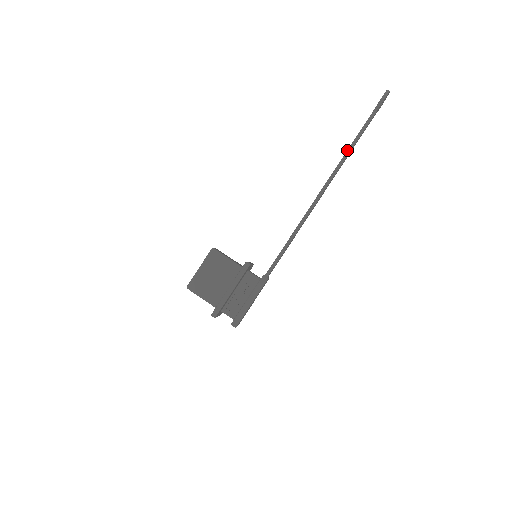
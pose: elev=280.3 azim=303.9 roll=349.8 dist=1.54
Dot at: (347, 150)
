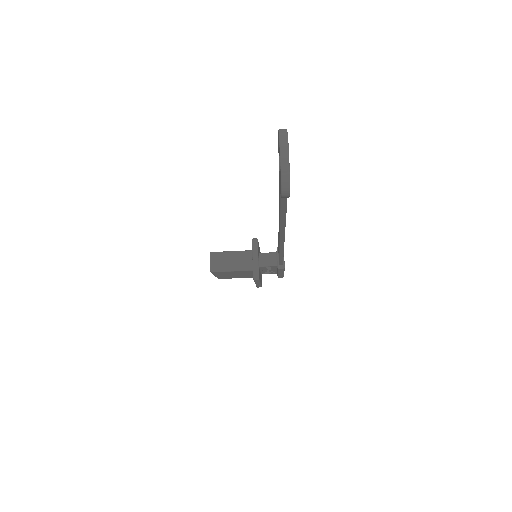
Dot at: occluded
